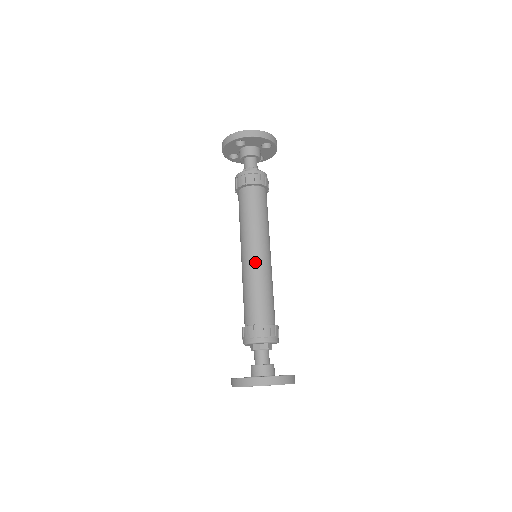
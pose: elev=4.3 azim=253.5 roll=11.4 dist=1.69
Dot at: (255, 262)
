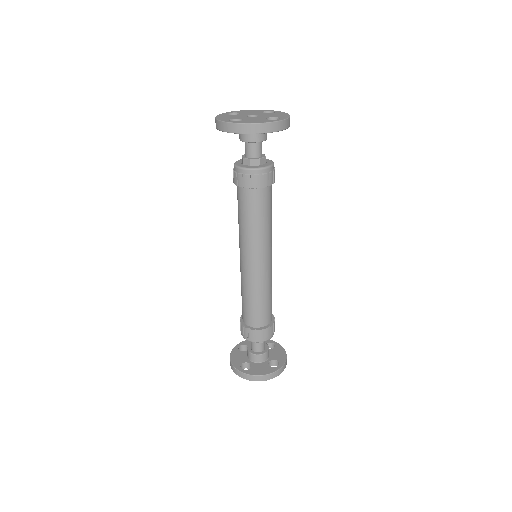
Dot at: (252, 273)
